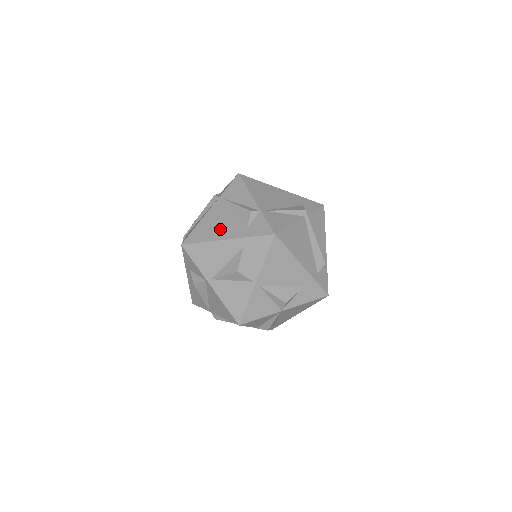
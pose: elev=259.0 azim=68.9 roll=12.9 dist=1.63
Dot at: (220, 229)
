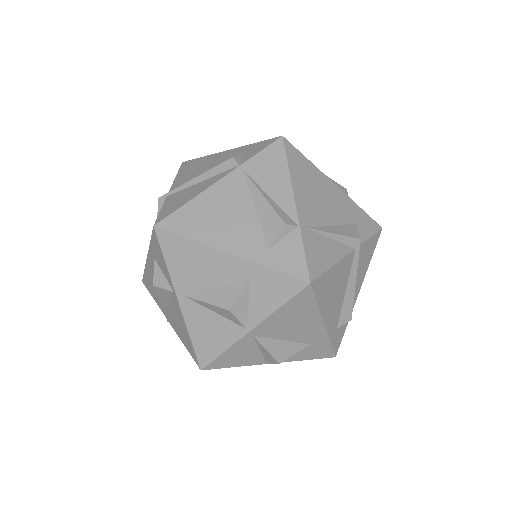
Dot at: (224, 228)
